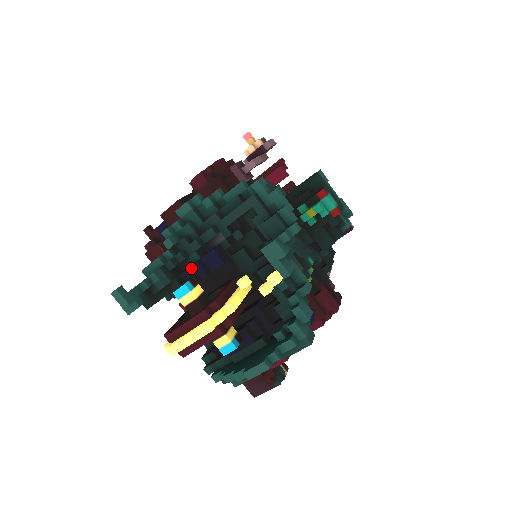
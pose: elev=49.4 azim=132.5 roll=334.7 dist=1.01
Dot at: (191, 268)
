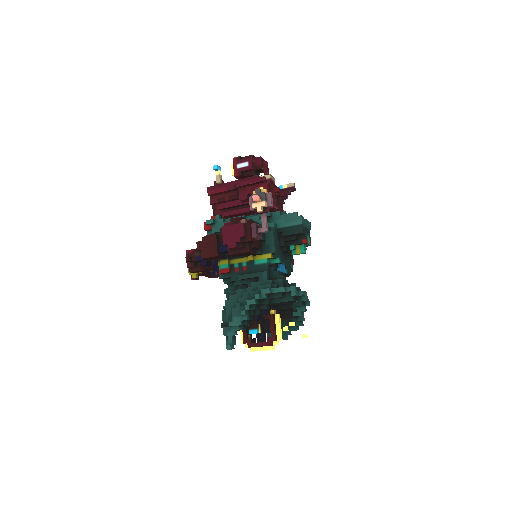
Dot at: (254, 320)
